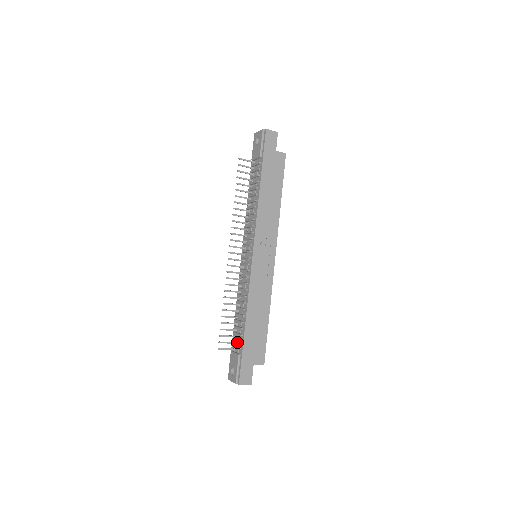
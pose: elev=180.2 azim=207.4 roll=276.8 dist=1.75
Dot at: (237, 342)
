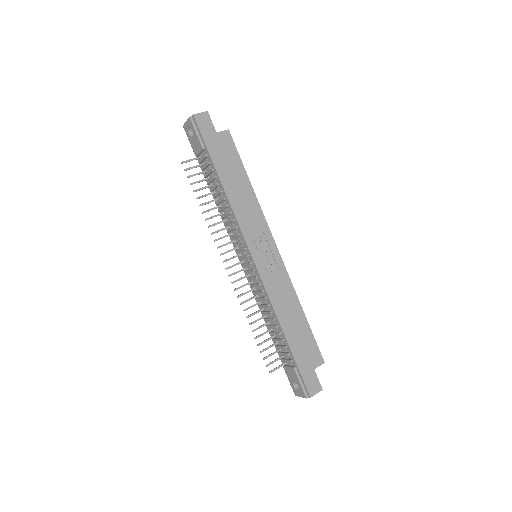
Dot at: (285, 355)
